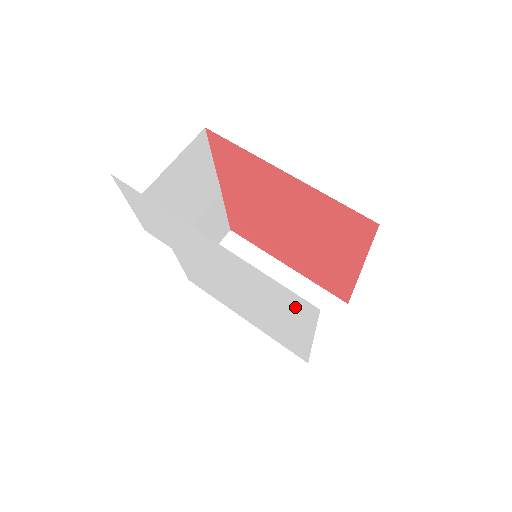
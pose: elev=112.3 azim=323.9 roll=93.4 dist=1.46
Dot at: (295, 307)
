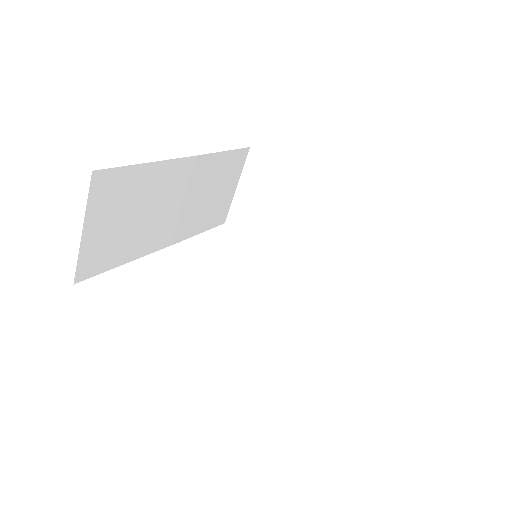
Dot at: occluded
